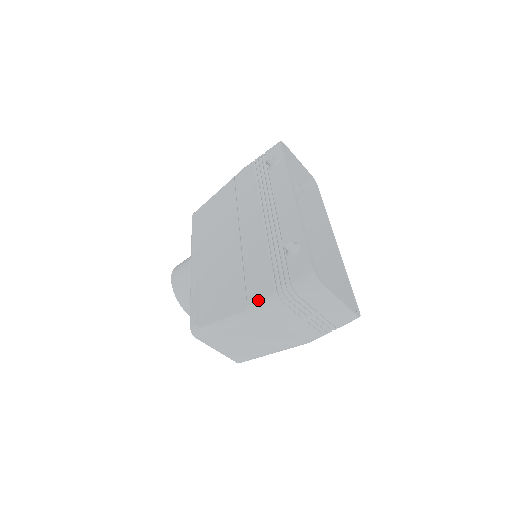
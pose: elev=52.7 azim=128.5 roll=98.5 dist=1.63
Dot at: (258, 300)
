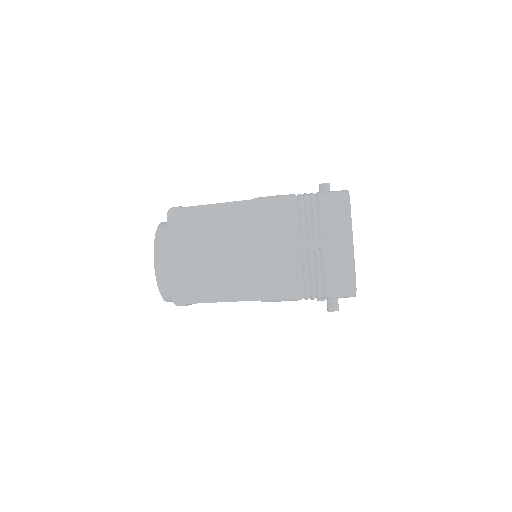
Dot at: occluded
